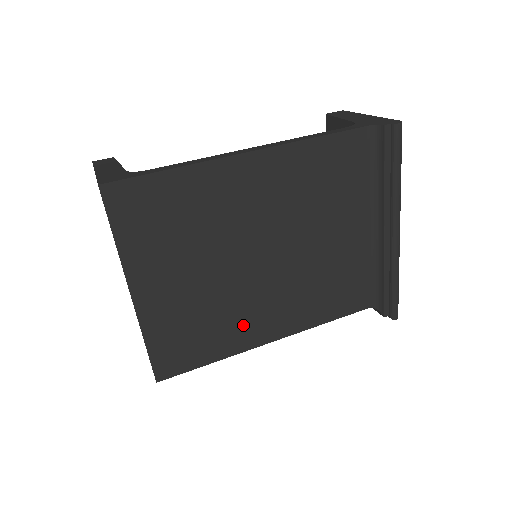
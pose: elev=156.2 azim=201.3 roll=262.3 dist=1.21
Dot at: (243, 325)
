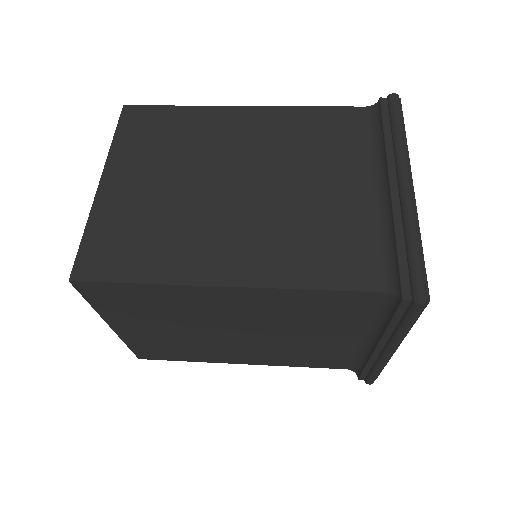
Dot at: (193, 250)
